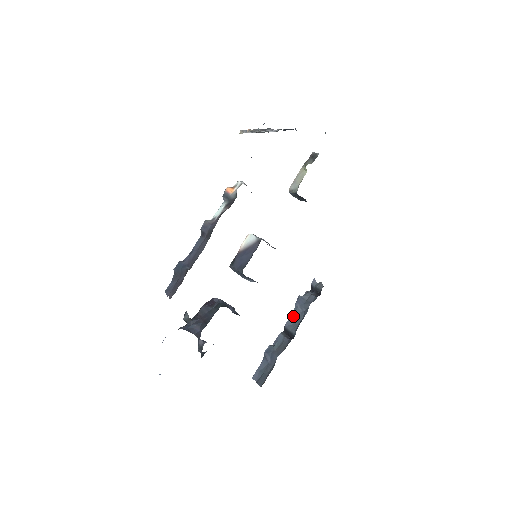
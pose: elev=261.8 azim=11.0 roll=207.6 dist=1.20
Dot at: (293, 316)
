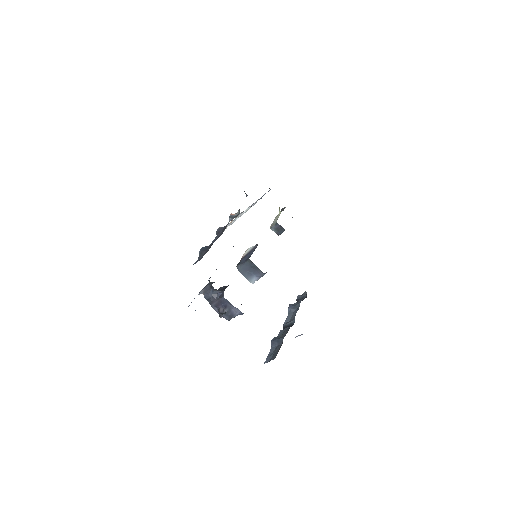
Dot at: (288, 317)
